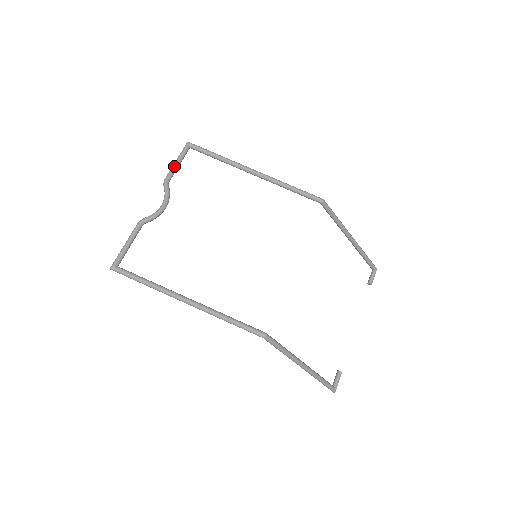
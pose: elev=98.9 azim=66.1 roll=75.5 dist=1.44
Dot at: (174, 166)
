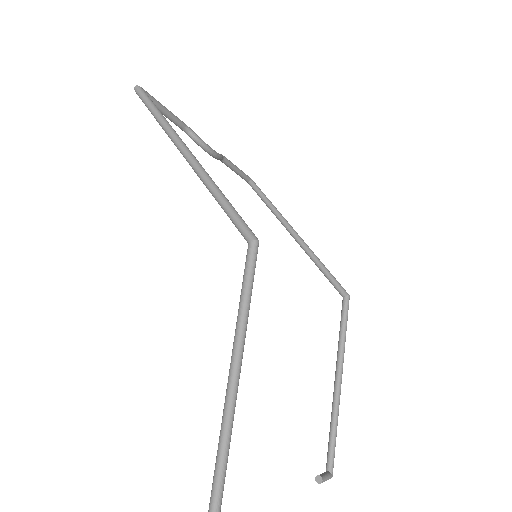
Dot at: occluded
